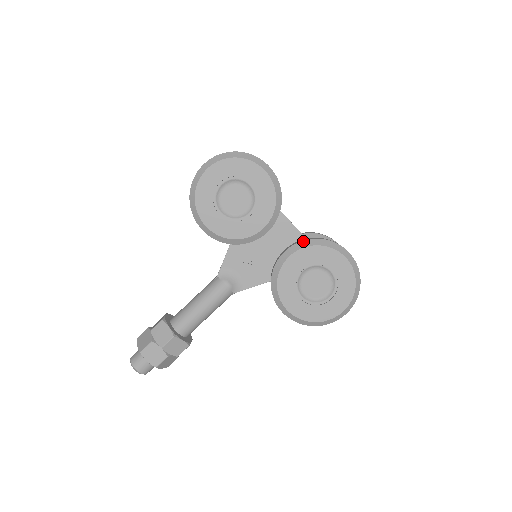
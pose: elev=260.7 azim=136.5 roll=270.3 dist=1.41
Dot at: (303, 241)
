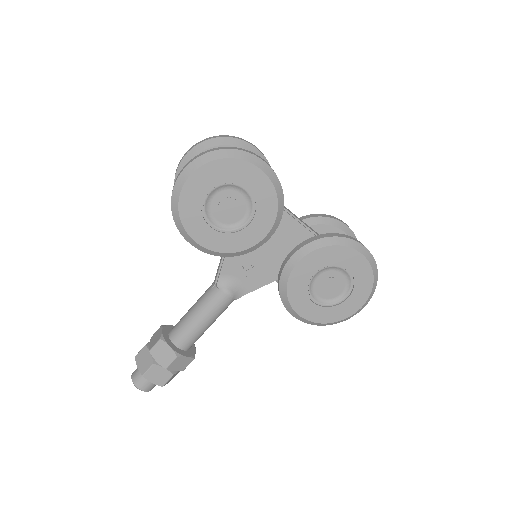
Dot at: (312, 242)
